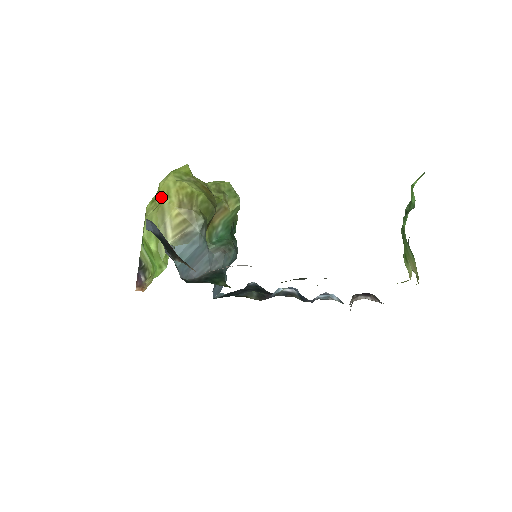
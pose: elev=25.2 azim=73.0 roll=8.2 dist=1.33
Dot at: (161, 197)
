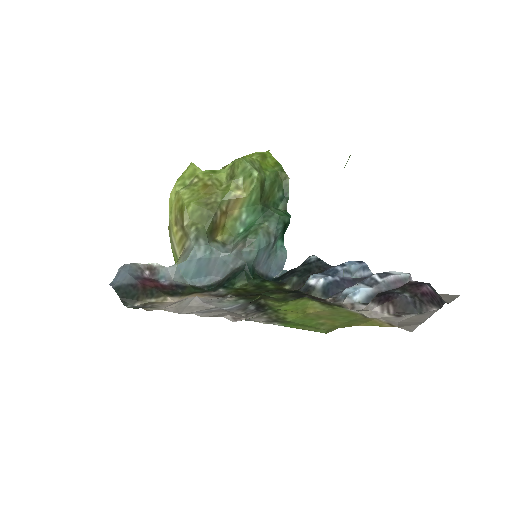
Dot at: (169, 213)
